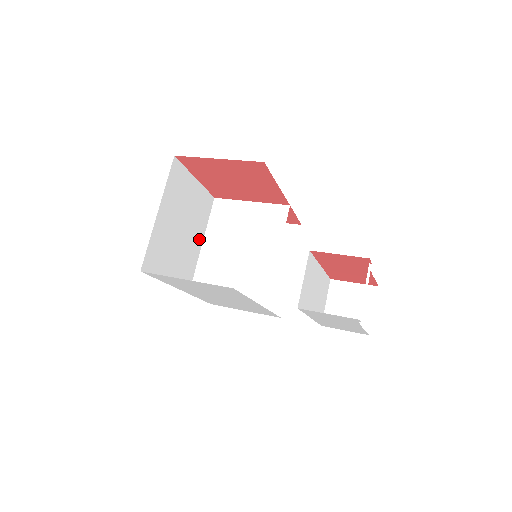
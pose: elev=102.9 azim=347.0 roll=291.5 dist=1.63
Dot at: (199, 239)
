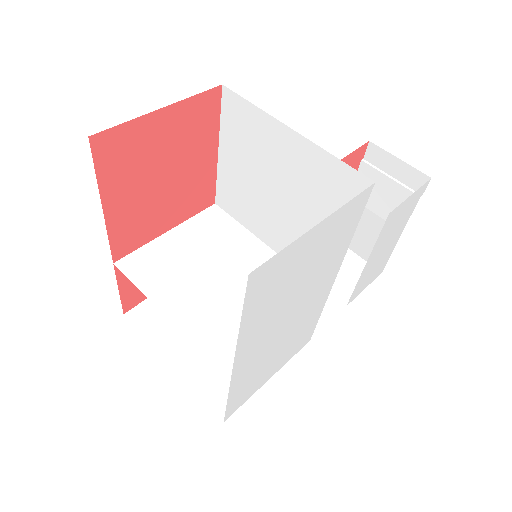
Dot at: occluded
